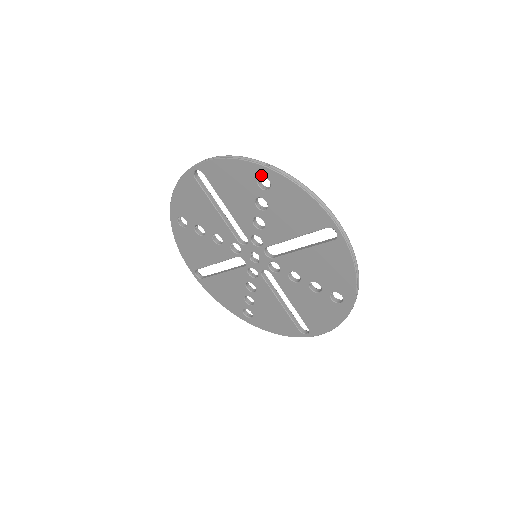
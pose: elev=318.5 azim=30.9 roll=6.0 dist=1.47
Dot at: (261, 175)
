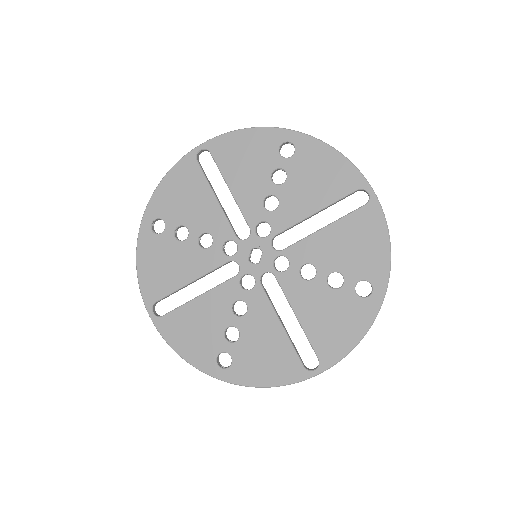
Dot at: (285, 141)
